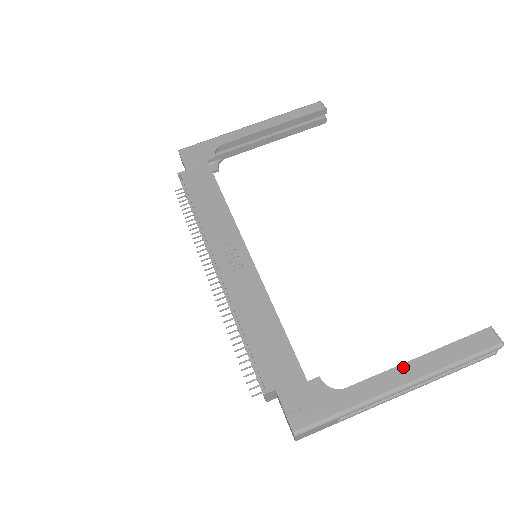
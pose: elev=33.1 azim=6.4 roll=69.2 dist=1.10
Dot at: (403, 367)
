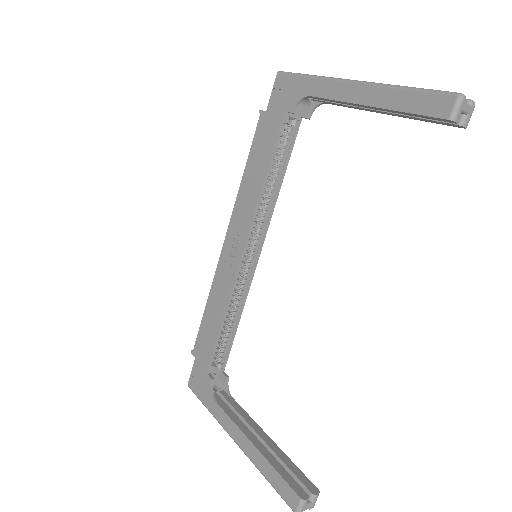
Dot at: (242, 435)
